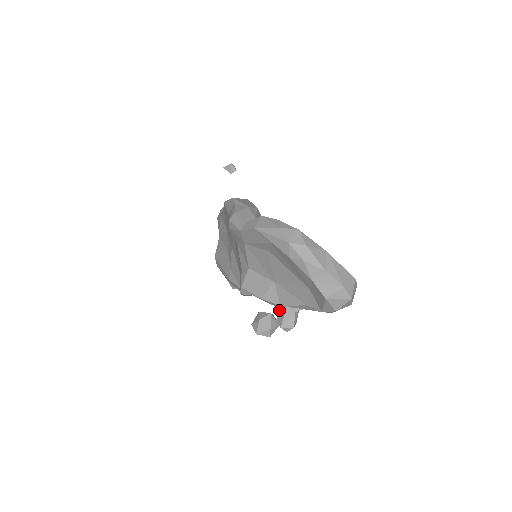
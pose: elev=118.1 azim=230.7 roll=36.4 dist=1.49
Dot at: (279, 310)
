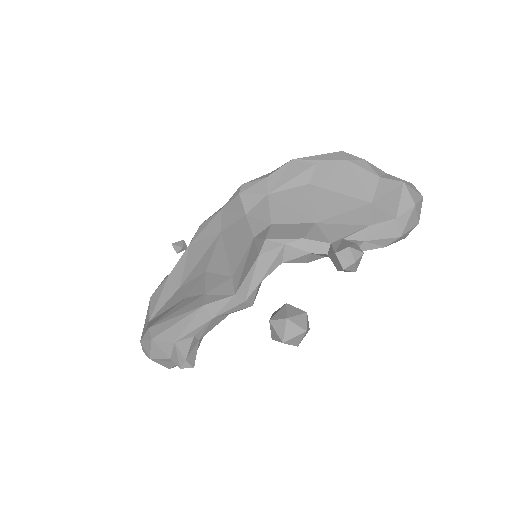
Dot at: (333, 245)
